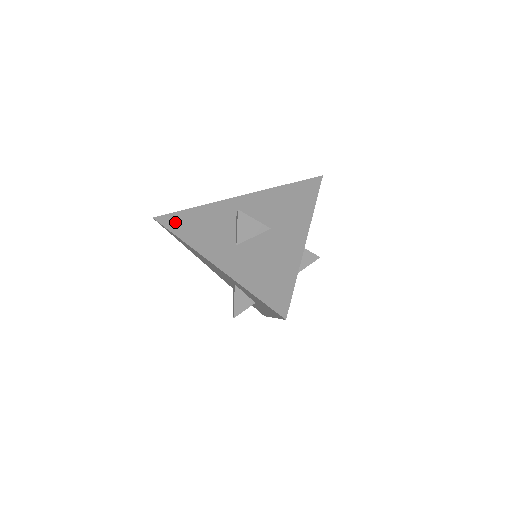
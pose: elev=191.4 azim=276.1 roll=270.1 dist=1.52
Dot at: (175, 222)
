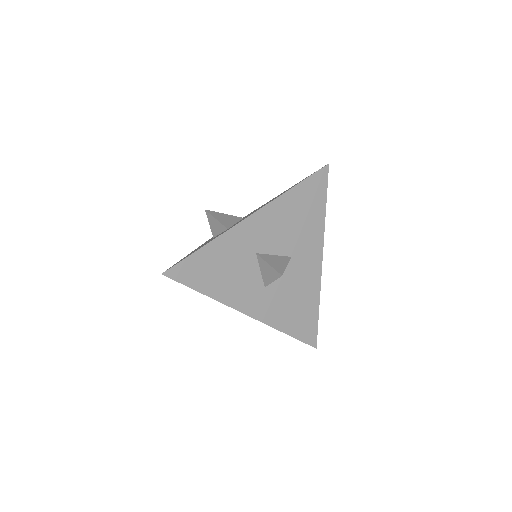
Dot at: (192, 274)
